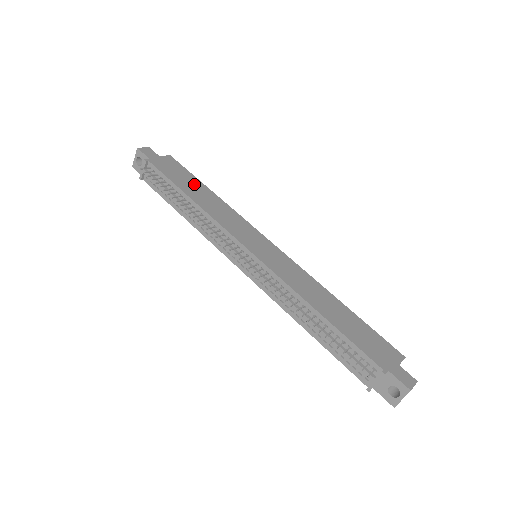
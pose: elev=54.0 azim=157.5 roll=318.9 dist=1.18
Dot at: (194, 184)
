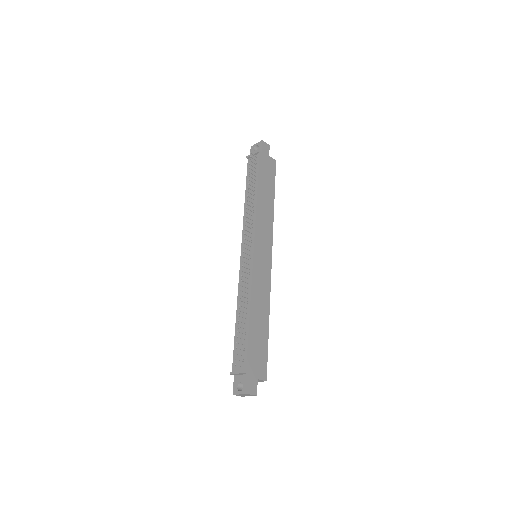
Dot at: (269, 188)
